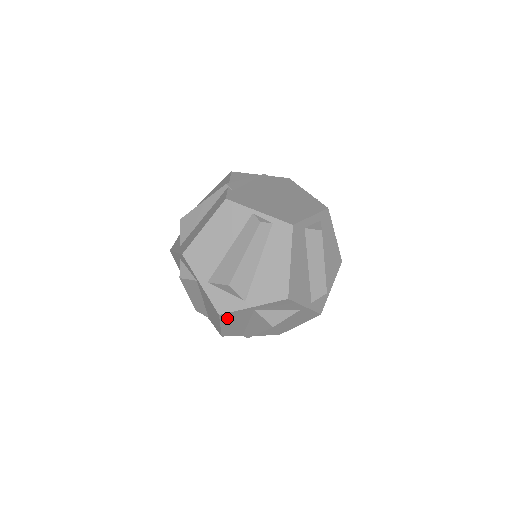
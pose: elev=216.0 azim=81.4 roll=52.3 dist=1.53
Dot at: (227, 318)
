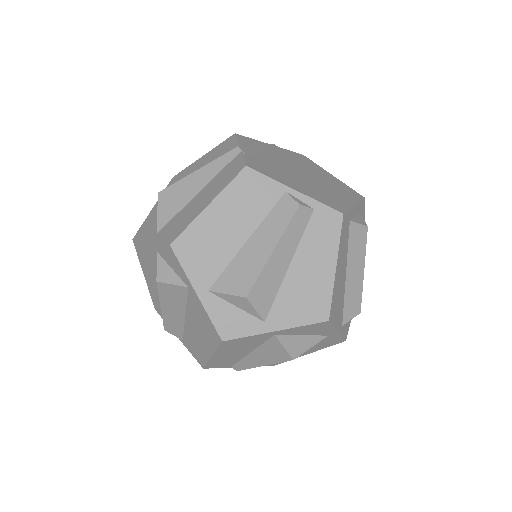
Dot at: (229, 345)
